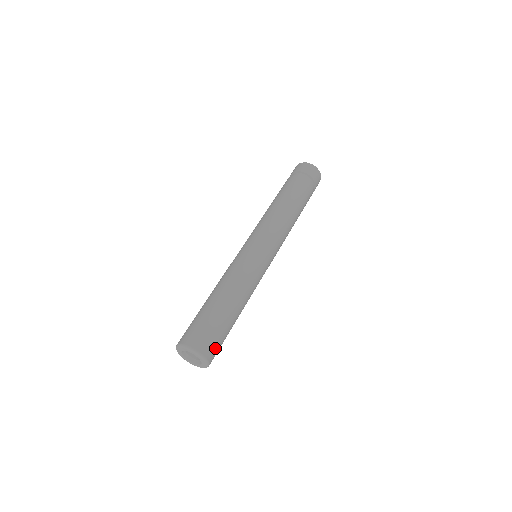
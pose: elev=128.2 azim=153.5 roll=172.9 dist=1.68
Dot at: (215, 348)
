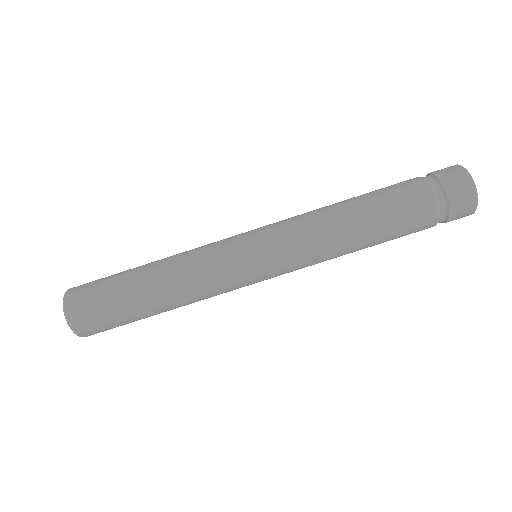
Dot at: (90, 319)
